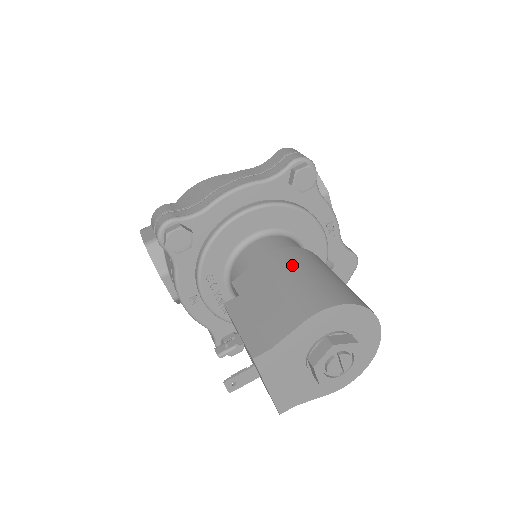
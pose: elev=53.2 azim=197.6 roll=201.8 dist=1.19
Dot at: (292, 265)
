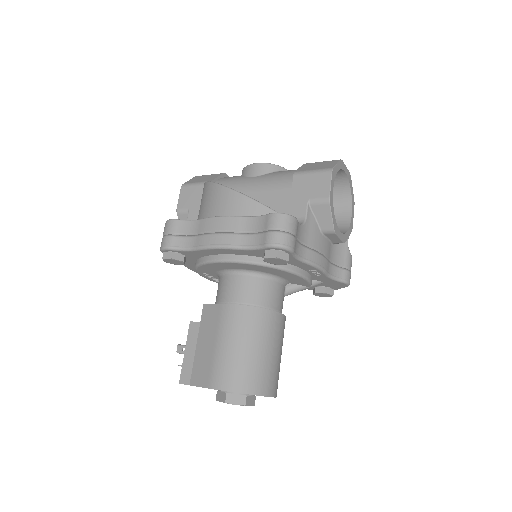
Dot at: (232, 331)
